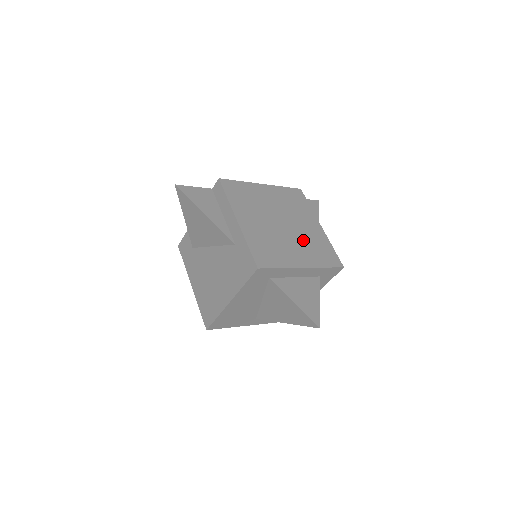
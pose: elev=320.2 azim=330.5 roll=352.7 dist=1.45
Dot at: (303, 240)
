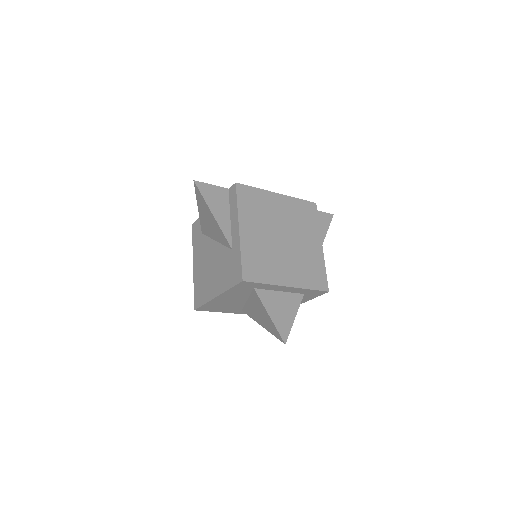
Dot at: (298, 258)
